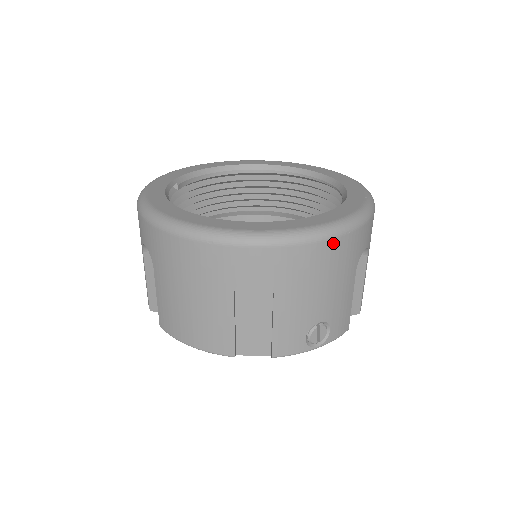
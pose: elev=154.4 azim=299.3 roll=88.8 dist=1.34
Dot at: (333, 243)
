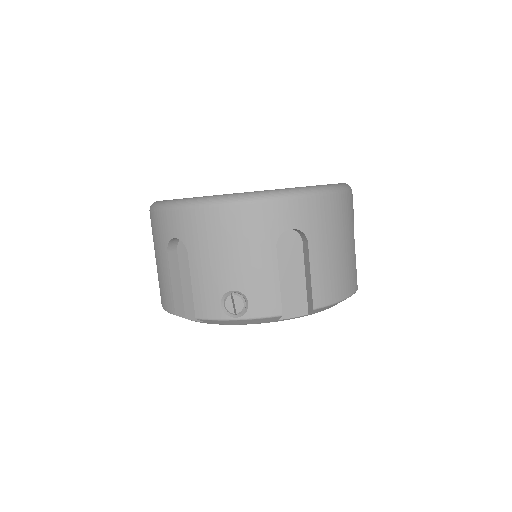
Dot at: (232, 210)
